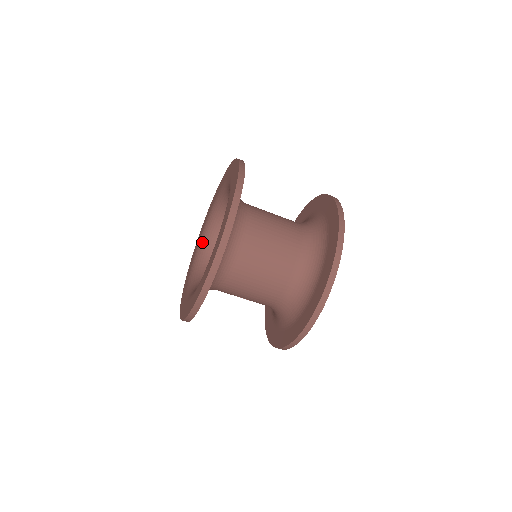
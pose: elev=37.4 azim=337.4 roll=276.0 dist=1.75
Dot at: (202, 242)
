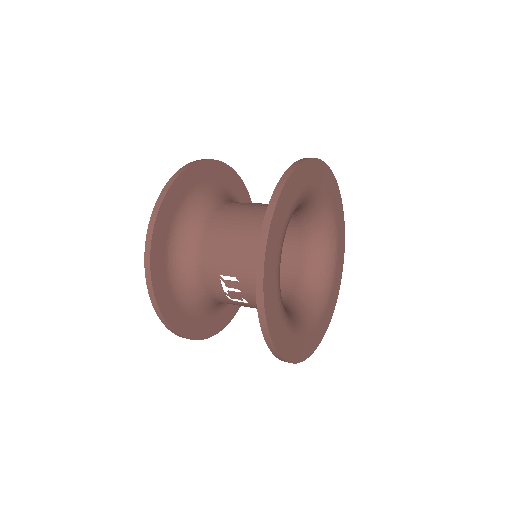
Dot at: occluded
